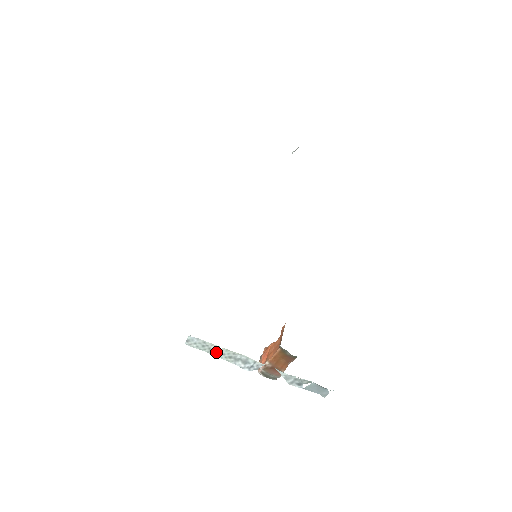
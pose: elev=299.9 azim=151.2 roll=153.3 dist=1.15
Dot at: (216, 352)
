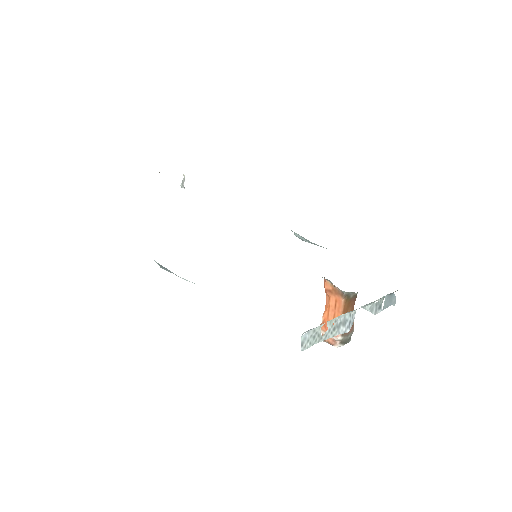
Dot at: (324, 334)
